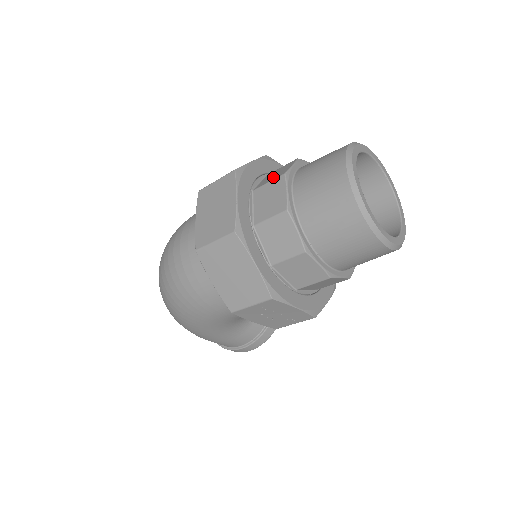
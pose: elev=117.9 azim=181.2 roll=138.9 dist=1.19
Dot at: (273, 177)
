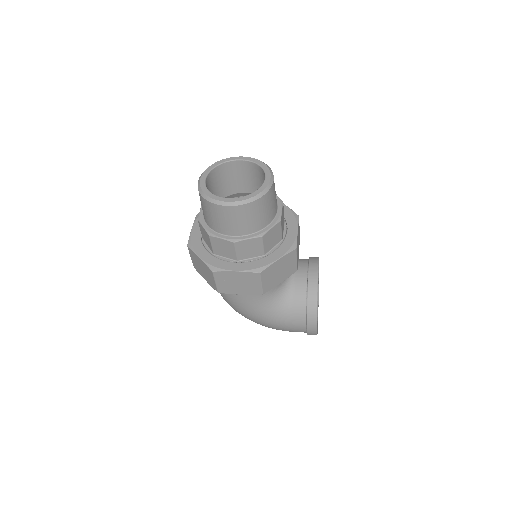
Dot at: occluded
